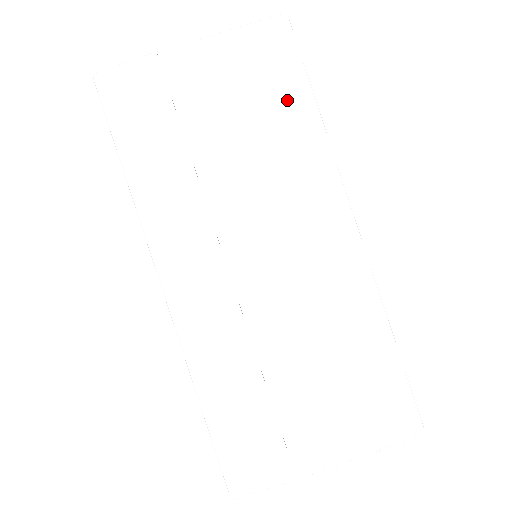
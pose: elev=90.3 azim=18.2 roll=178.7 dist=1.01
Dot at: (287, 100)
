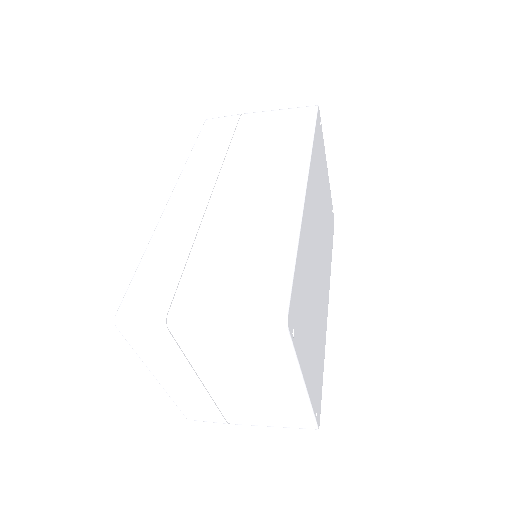
Dot at: (297, 132)
